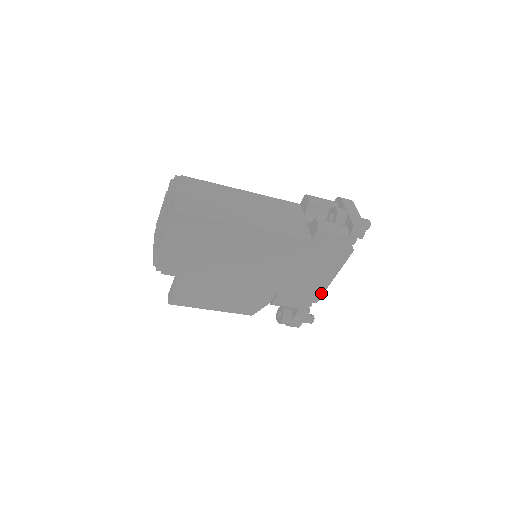
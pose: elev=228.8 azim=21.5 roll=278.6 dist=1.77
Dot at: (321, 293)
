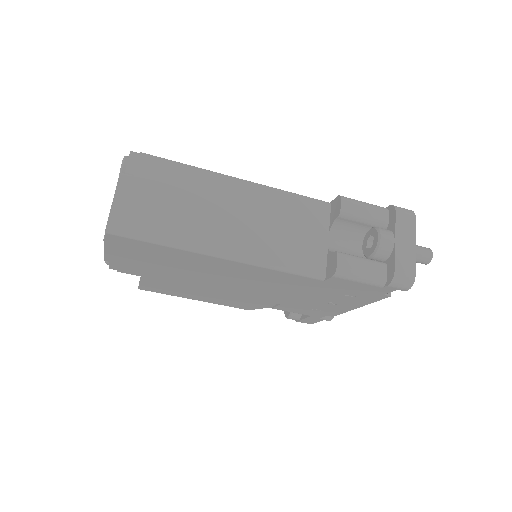
Dot at: (339, 312)
